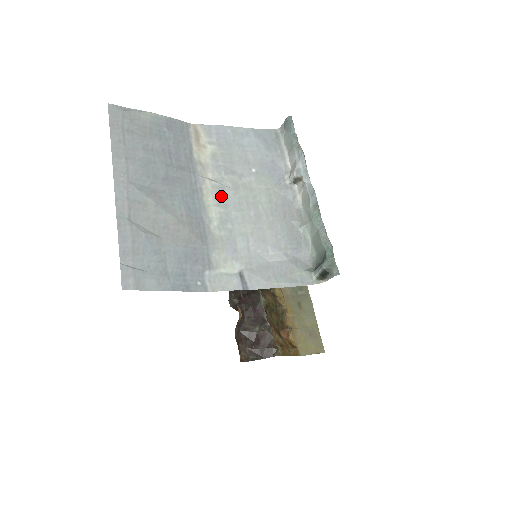
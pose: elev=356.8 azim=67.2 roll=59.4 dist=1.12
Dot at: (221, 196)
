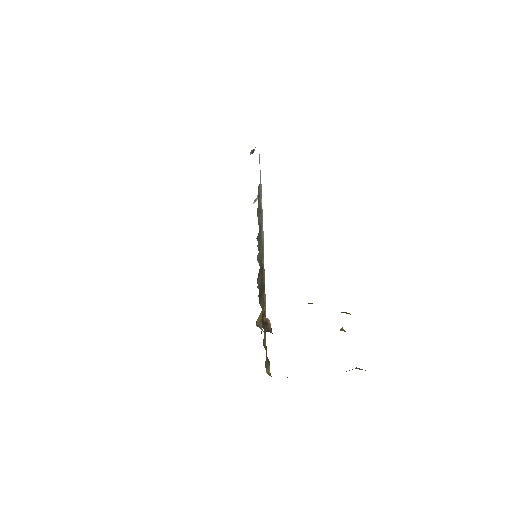
Dot at: occluded
